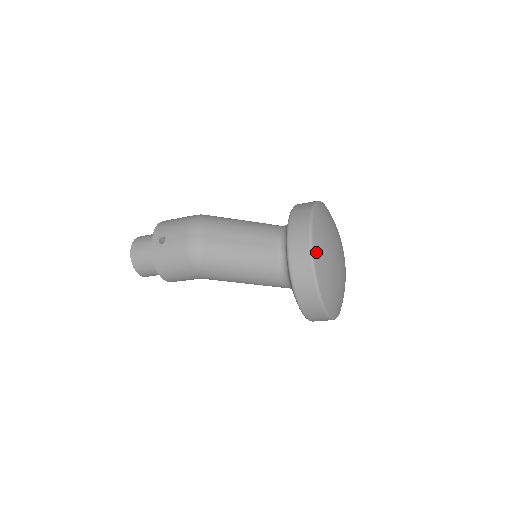
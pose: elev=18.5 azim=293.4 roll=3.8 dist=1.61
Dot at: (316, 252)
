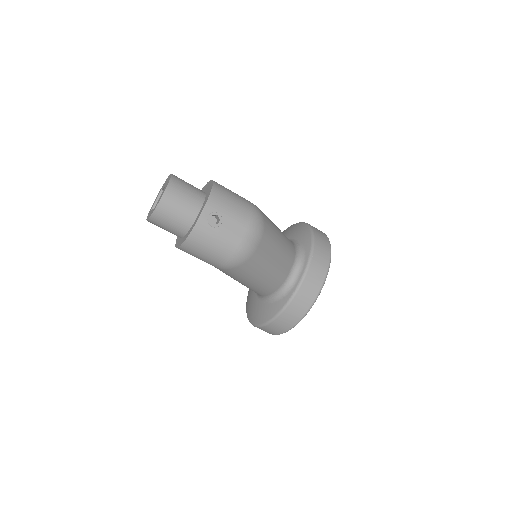
Dot at: (316, 299)
